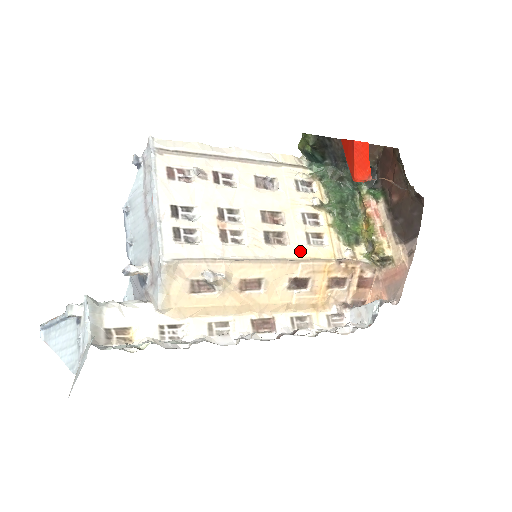
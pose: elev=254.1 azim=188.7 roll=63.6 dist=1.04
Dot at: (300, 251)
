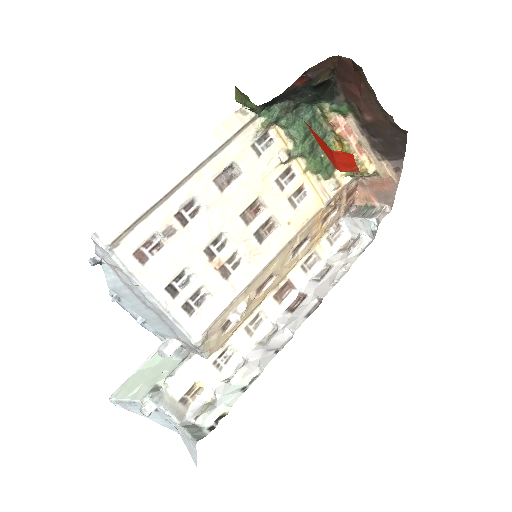
Dot at: (292, 224)
